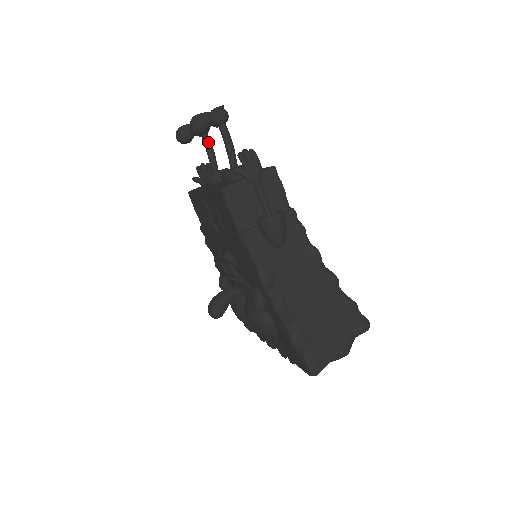
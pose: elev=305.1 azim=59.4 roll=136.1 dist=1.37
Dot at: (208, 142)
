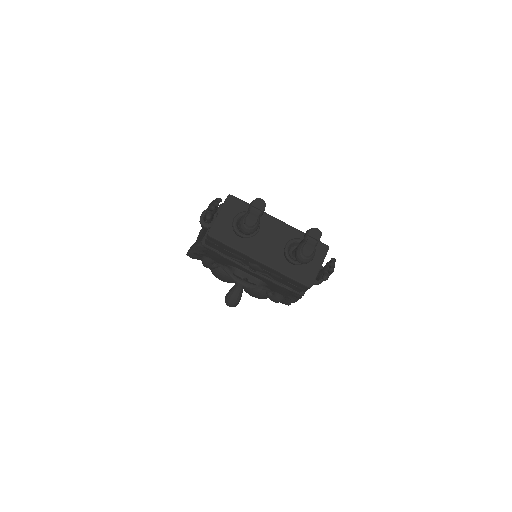
Dot at: occluded
